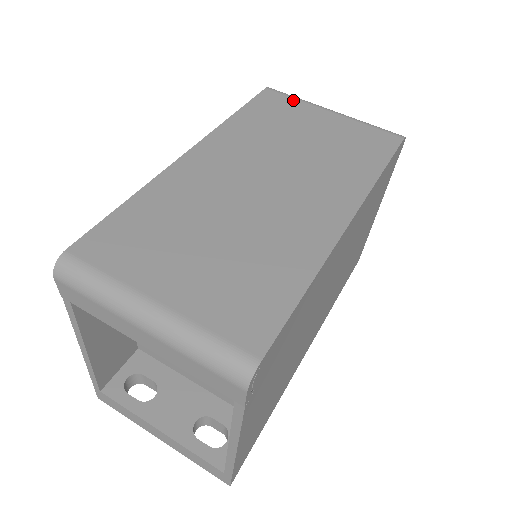
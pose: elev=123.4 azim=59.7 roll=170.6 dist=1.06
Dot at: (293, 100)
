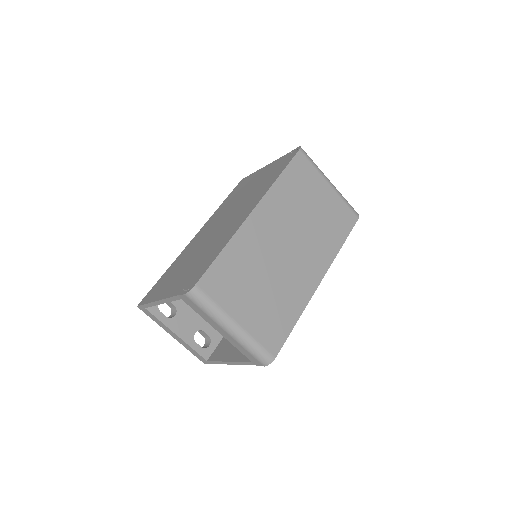
Dot at: (312, 168)
